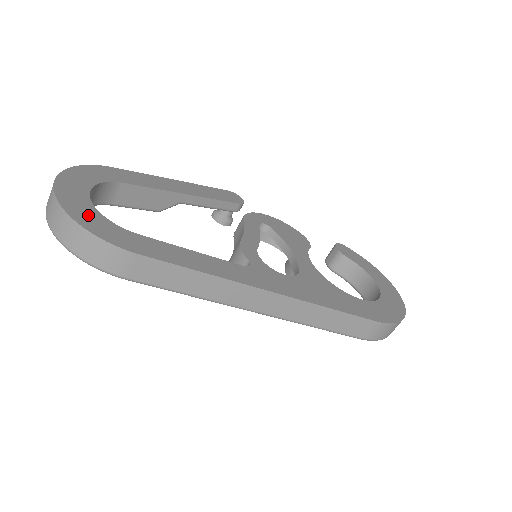
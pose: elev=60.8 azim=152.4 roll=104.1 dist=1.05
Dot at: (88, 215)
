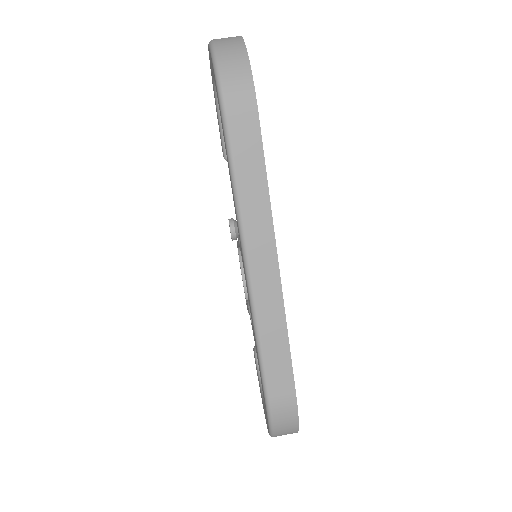
Dot at: occluded
